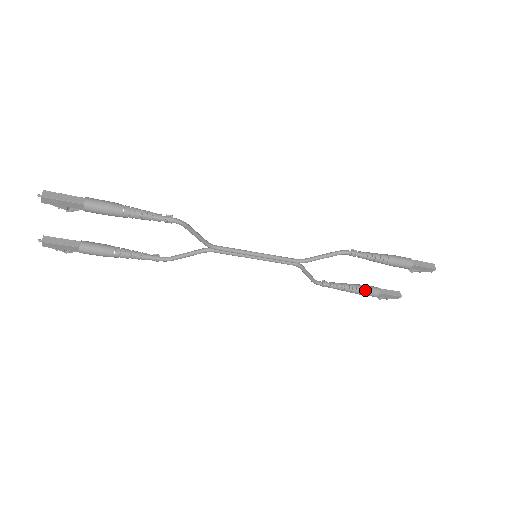
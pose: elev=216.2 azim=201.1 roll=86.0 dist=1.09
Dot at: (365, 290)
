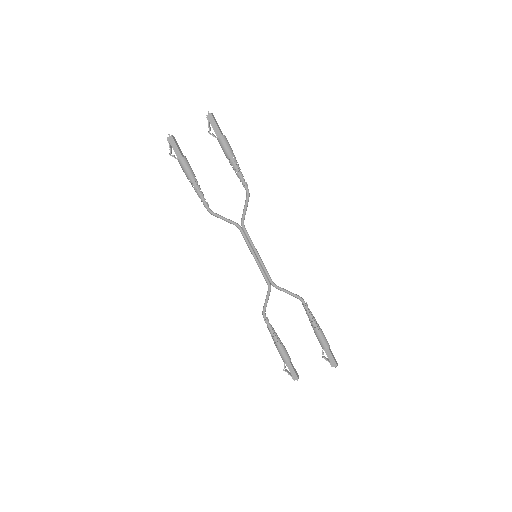
Dot at: (284, 350)
